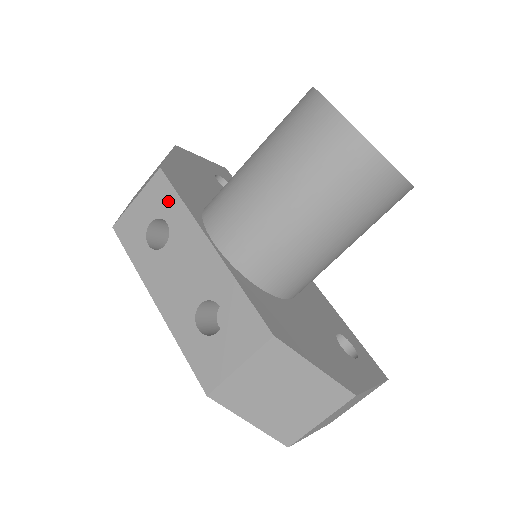
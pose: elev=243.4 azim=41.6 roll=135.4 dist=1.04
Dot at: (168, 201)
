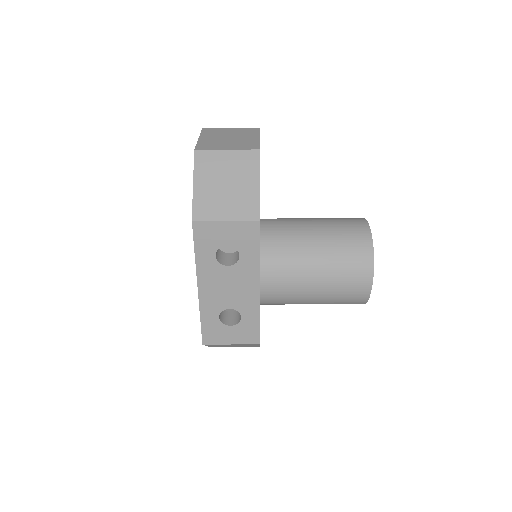
Dot at: (250, 245)
